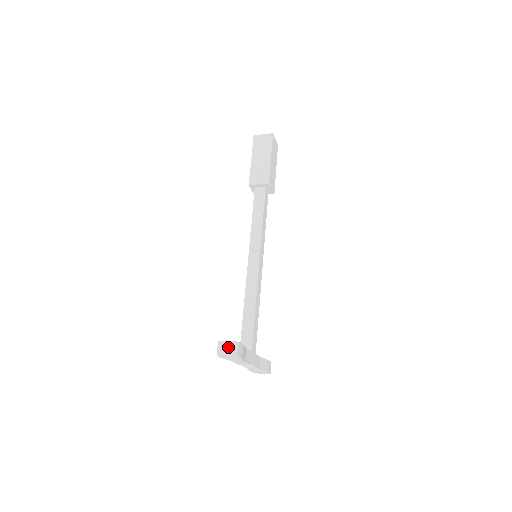
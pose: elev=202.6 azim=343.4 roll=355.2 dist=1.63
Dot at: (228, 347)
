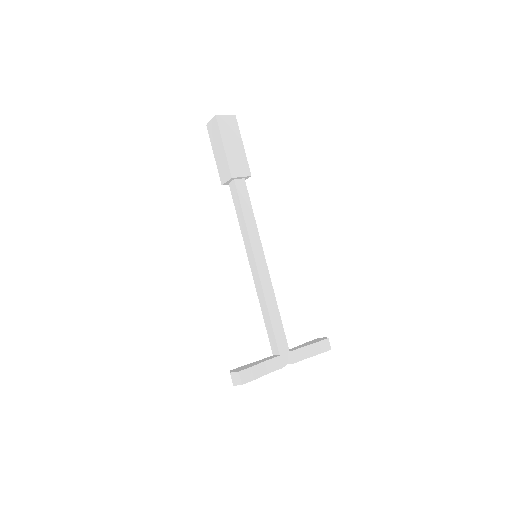
Dot at: (233, 378)
